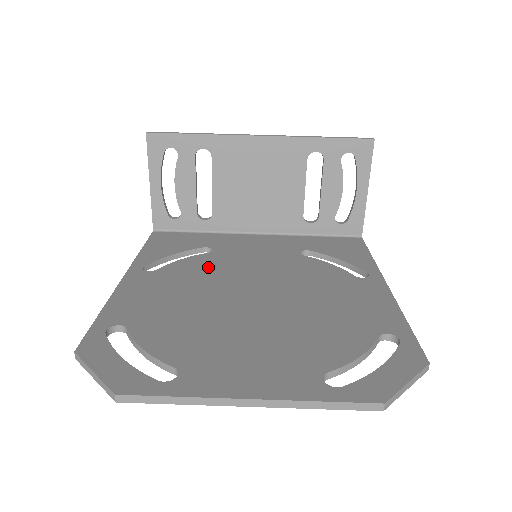
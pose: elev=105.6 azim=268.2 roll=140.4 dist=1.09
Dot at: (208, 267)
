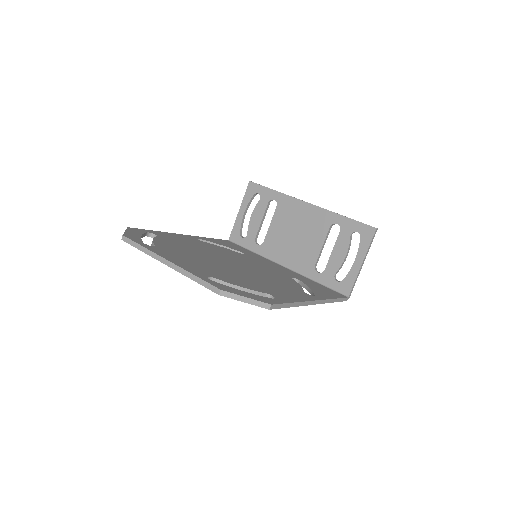
Dot at: (230, 253)
